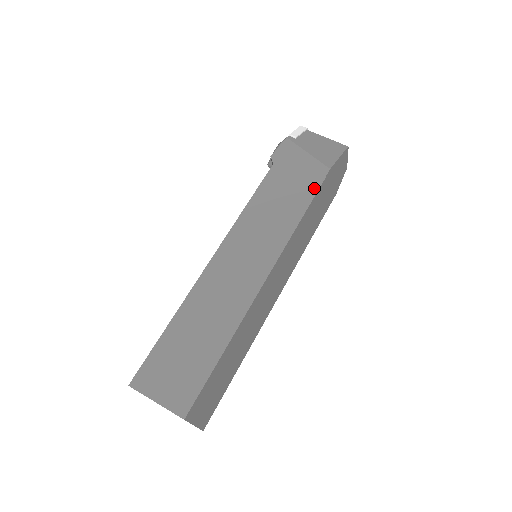
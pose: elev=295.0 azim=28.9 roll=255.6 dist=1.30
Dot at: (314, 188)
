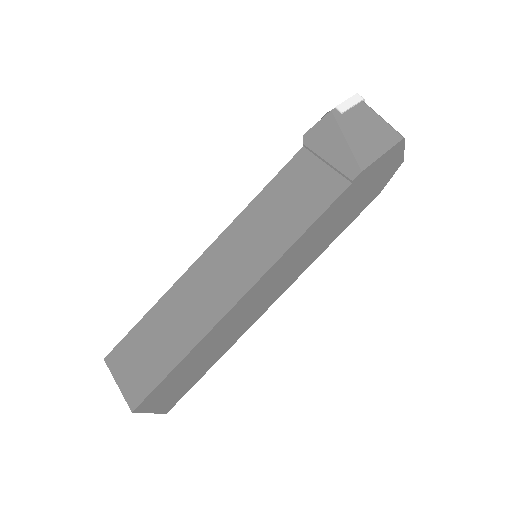
Dot at: (333, 194)
